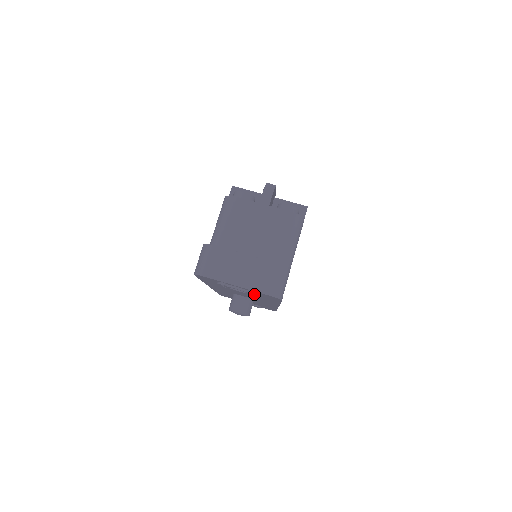
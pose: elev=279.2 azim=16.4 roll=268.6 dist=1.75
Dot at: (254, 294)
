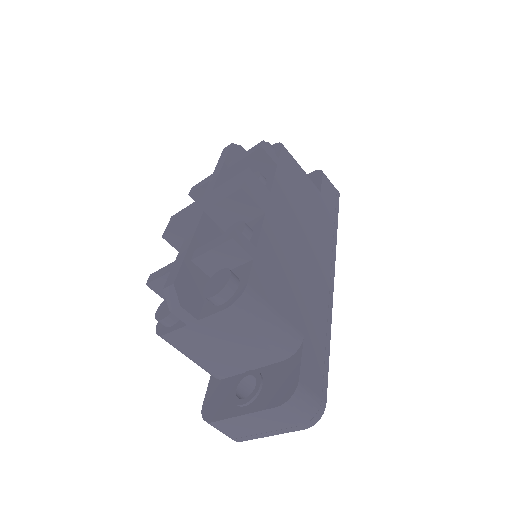
Dot at: occluded
